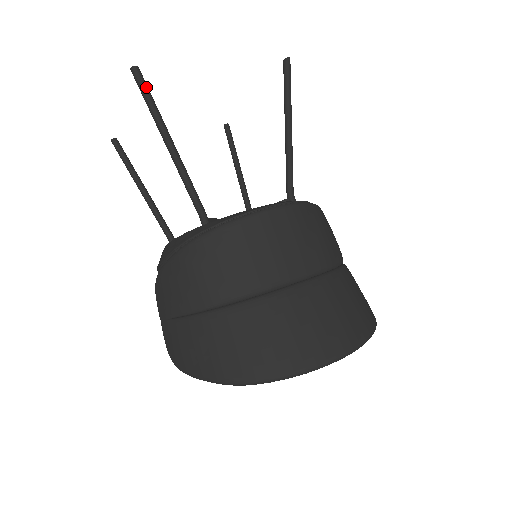
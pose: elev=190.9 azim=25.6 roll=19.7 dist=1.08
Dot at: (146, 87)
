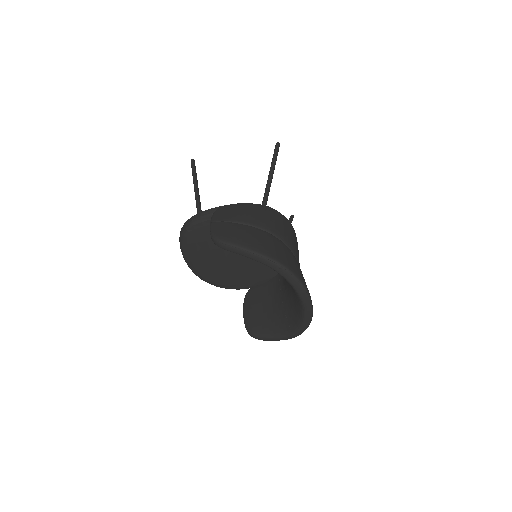
Dot at: occluded
